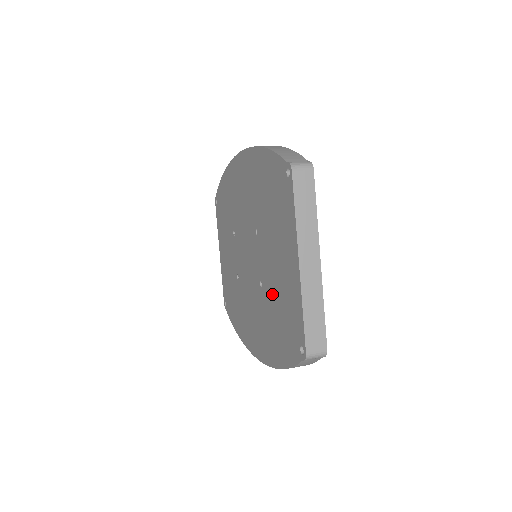
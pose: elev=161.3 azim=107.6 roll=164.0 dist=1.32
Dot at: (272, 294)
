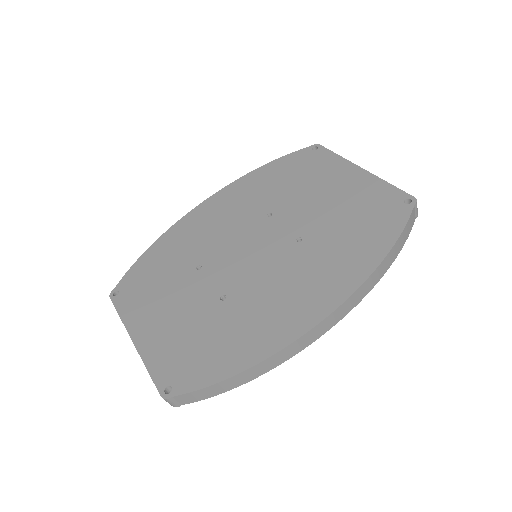
Dot at: (330, 222)
